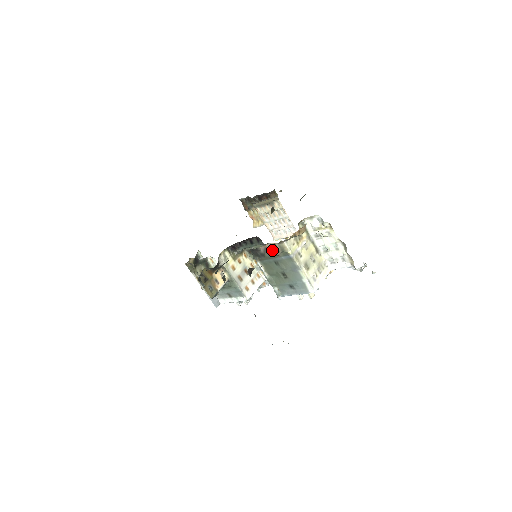
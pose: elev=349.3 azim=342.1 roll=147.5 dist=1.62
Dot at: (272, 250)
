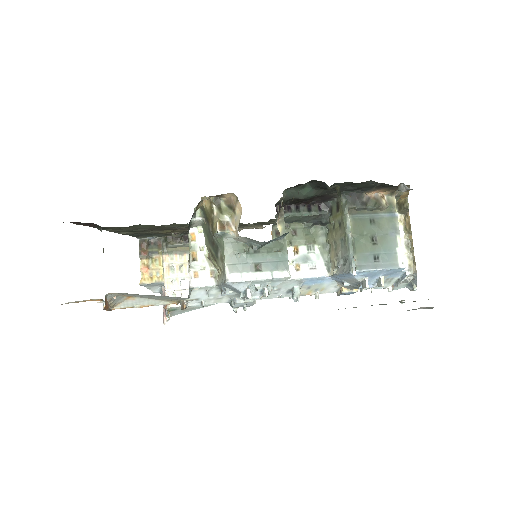
Dot at: (378, 201)
